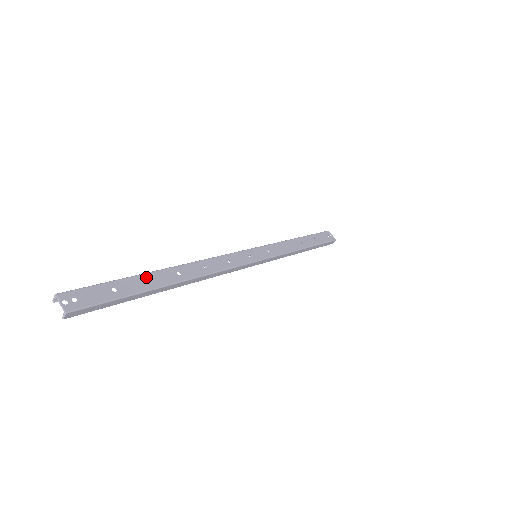
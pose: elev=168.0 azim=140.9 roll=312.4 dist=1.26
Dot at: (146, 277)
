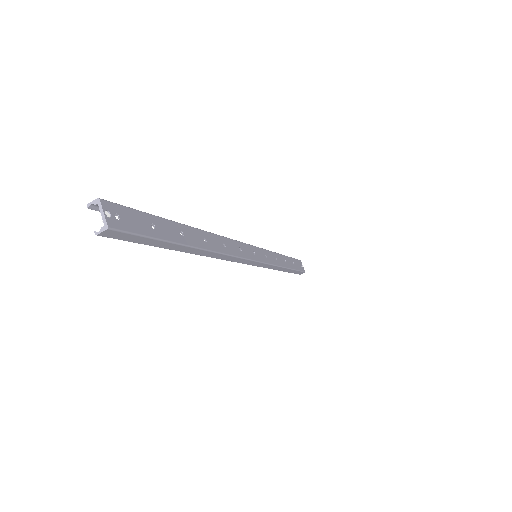
Dot at: (180, 228)
